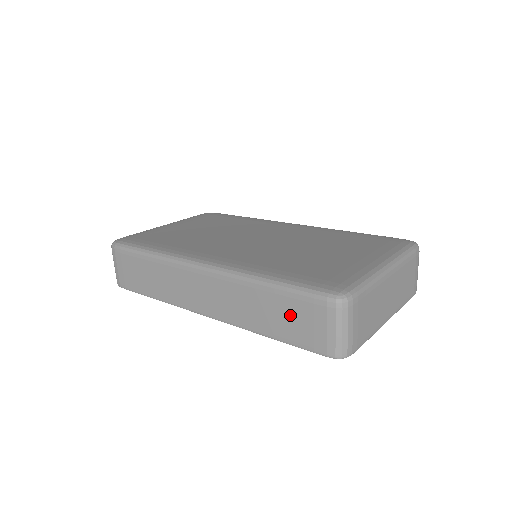
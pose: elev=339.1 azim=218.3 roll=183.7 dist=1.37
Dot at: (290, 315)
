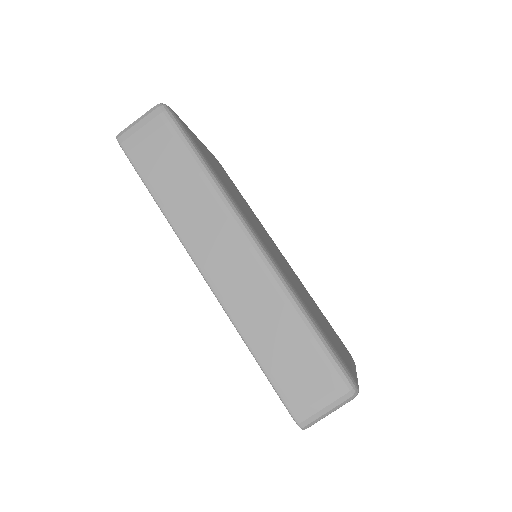
Dot at: (298, 359)
